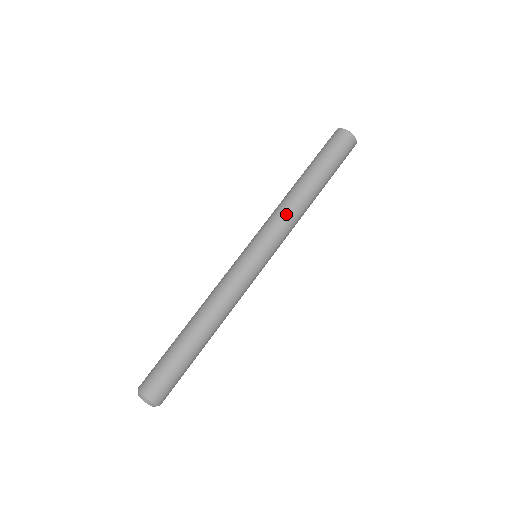
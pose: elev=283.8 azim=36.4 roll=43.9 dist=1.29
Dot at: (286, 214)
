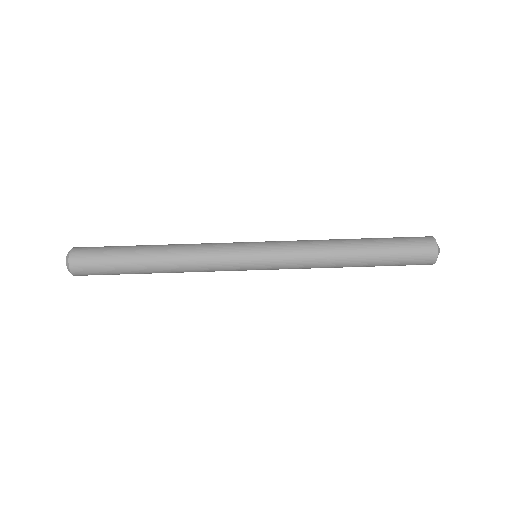
Dot at: (311, 246)
